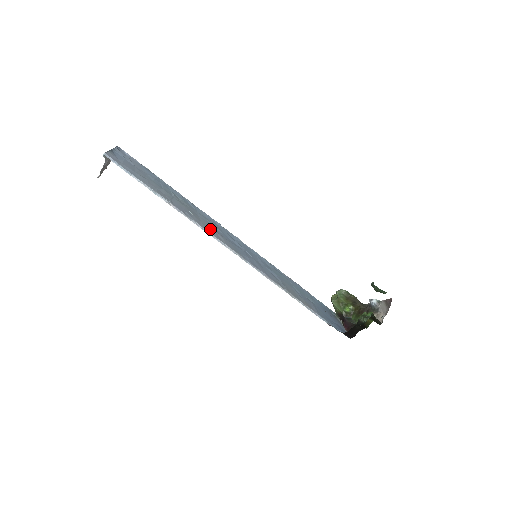
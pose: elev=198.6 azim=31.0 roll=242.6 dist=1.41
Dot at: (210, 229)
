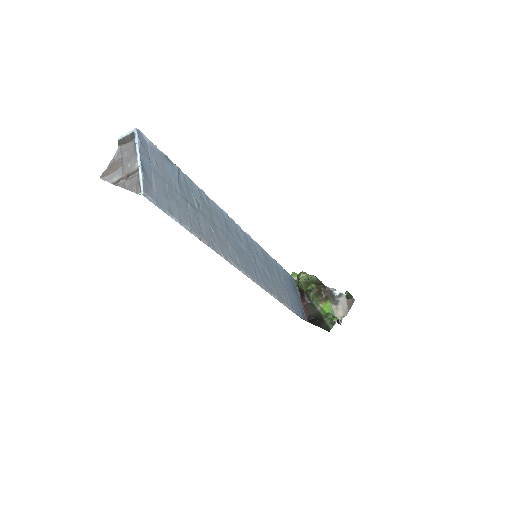
Dot at: (228, 249)
